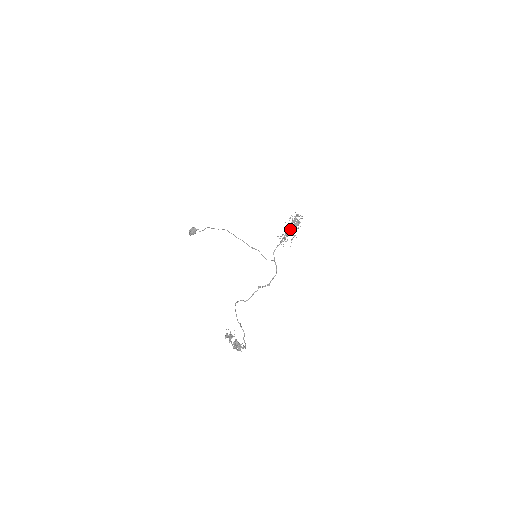
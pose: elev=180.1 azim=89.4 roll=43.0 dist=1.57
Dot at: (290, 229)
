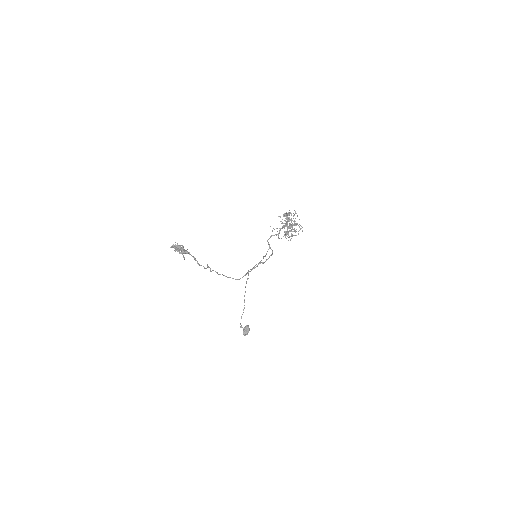
Dot at: occluded
